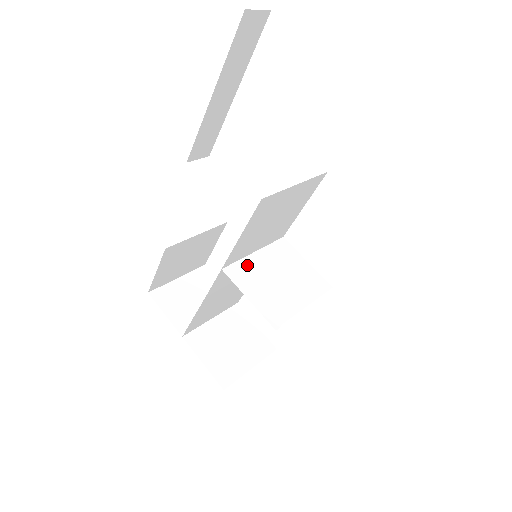
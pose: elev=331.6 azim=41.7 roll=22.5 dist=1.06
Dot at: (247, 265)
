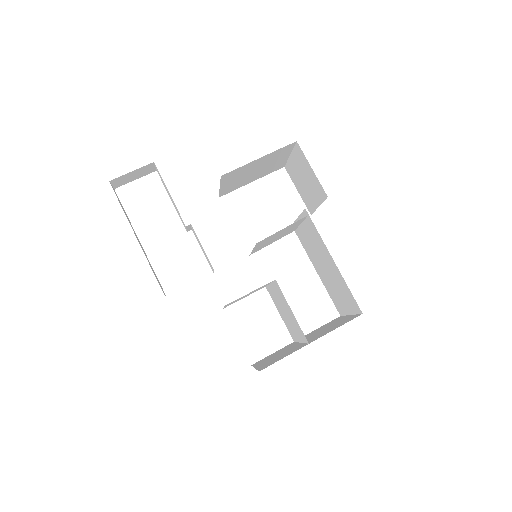
Dot at: (260, 244)
